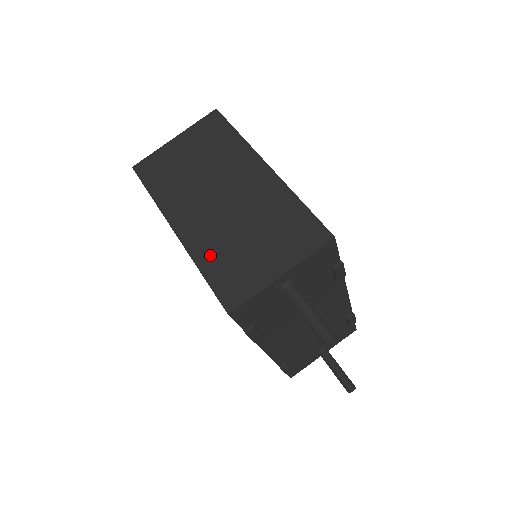
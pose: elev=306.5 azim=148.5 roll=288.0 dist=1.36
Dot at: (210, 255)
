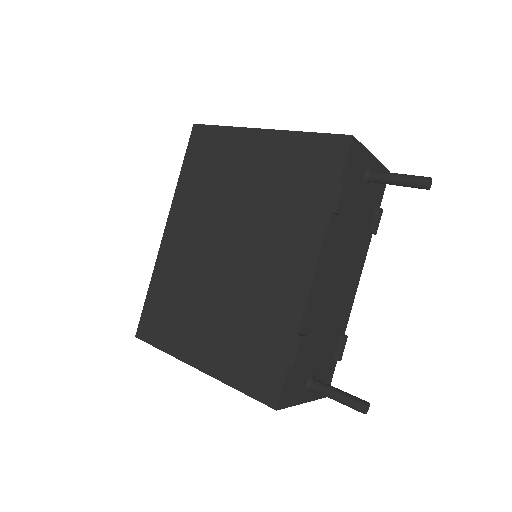
Dot at: occluded
